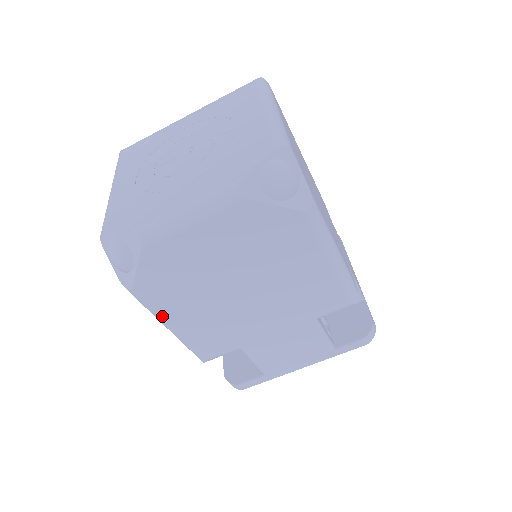
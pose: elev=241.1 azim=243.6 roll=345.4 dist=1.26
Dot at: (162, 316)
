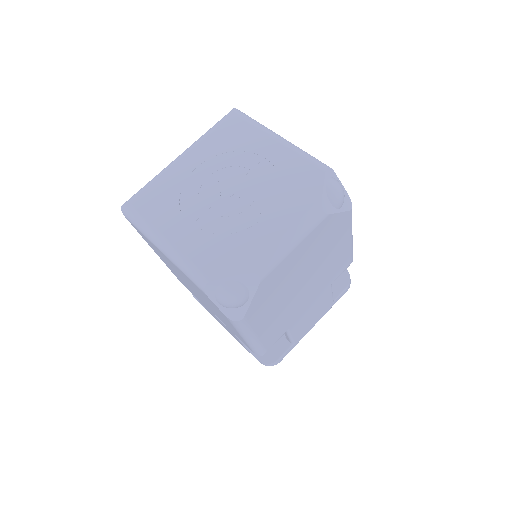
Dot at: (253, 331)
